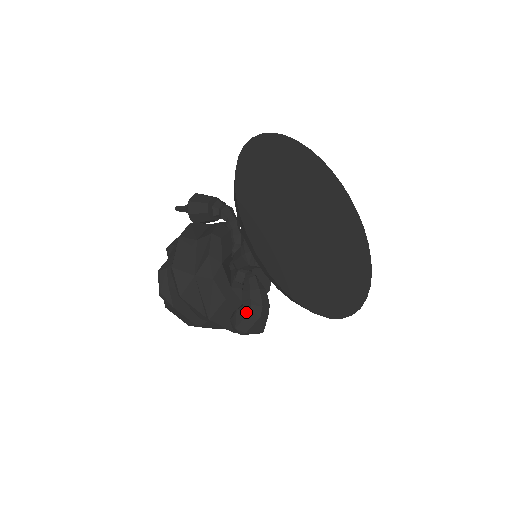
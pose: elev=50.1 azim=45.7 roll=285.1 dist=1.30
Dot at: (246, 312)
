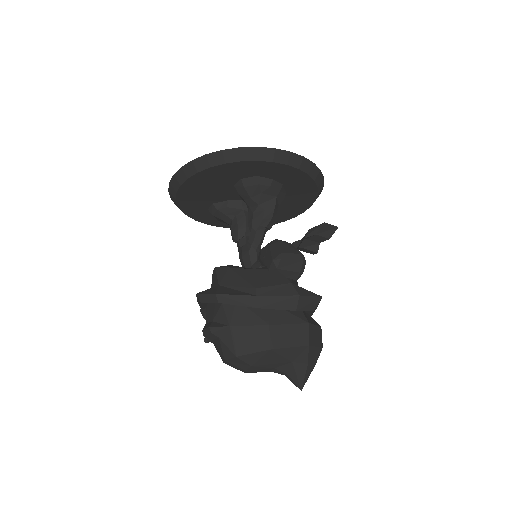
Dot at: (268, 250)
